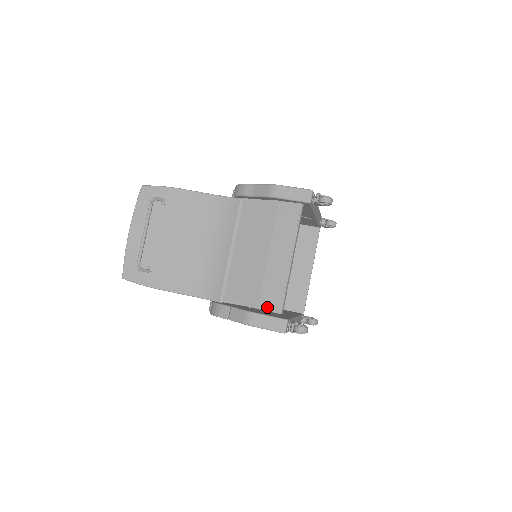
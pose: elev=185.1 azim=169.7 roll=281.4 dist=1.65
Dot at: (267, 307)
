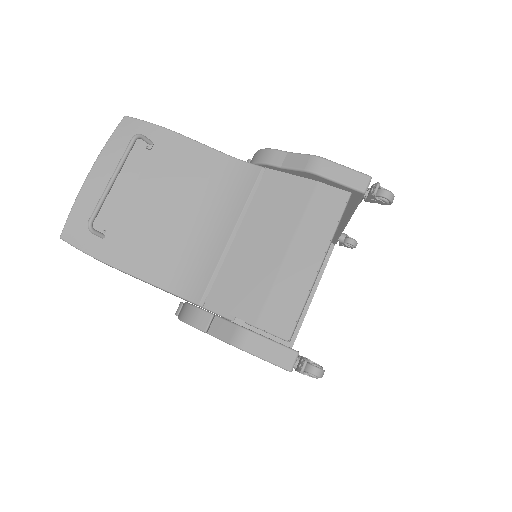
Dot at: (270, 327)
